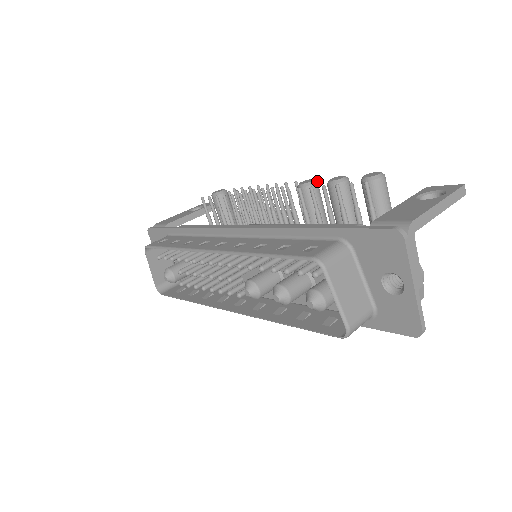
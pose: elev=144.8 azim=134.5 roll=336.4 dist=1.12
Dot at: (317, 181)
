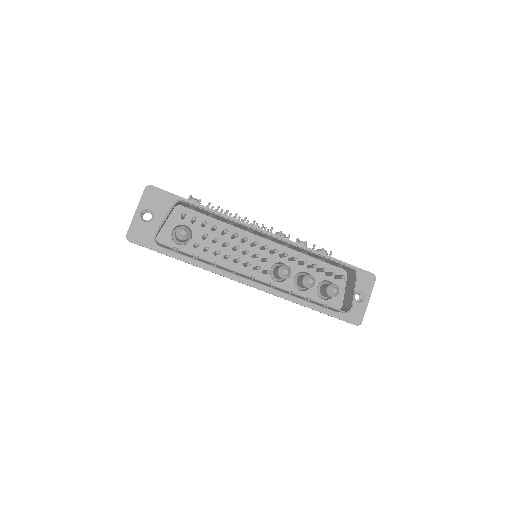
Dot at: occluded
